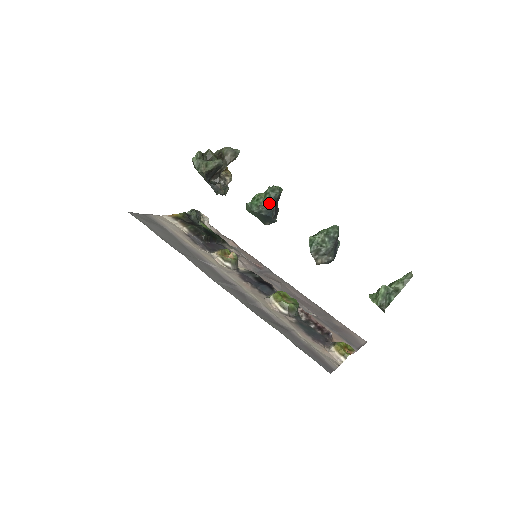
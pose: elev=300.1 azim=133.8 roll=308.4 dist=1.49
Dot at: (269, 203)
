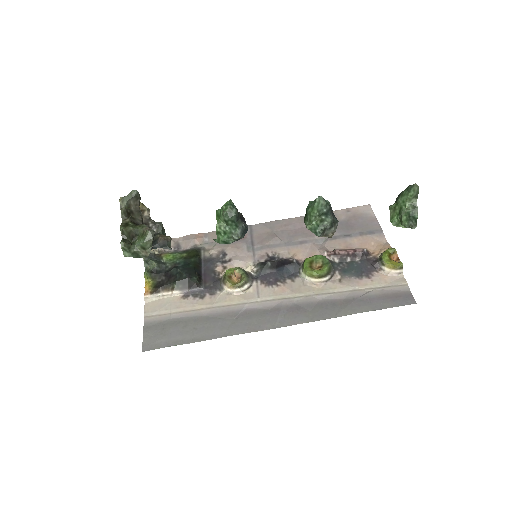
Dot at: (237, 226)
